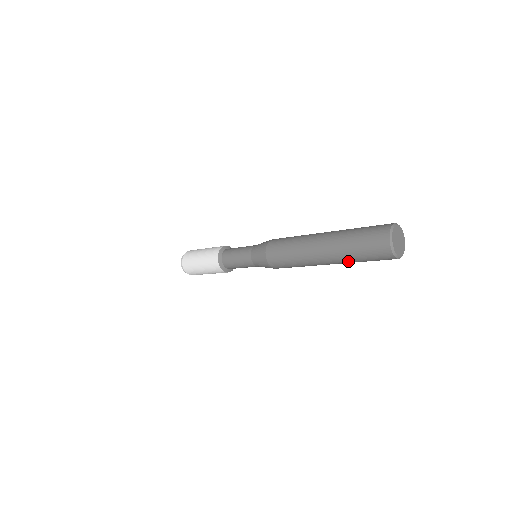
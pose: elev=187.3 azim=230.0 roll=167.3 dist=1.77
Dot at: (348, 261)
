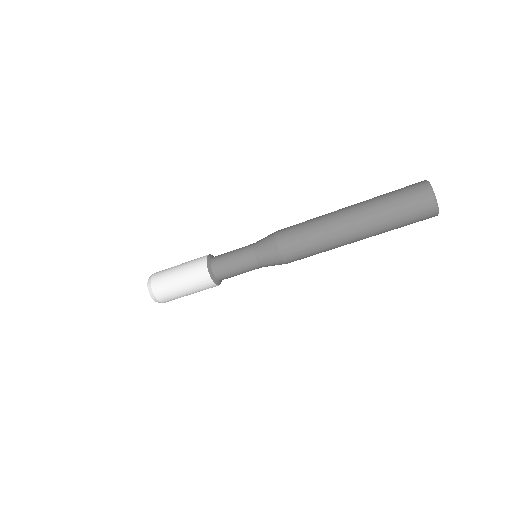
Dot at: (377, 213)
